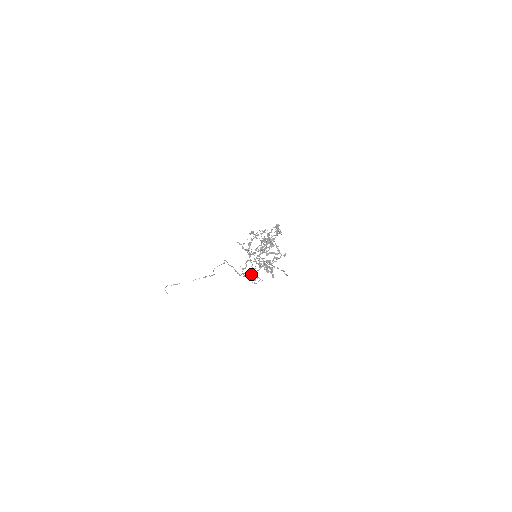
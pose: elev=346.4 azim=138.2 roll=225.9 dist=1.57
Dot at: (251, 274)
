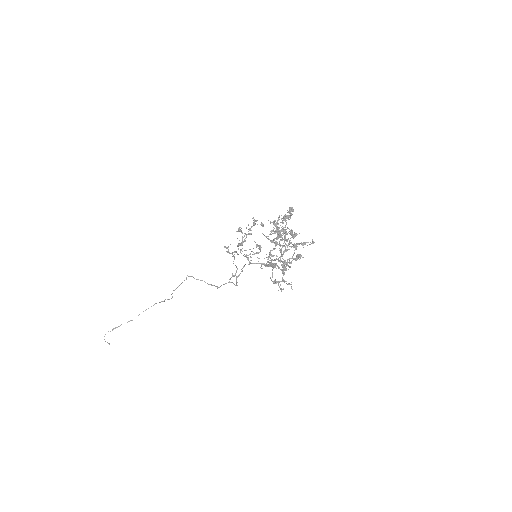
Dot at: (282, 279)
